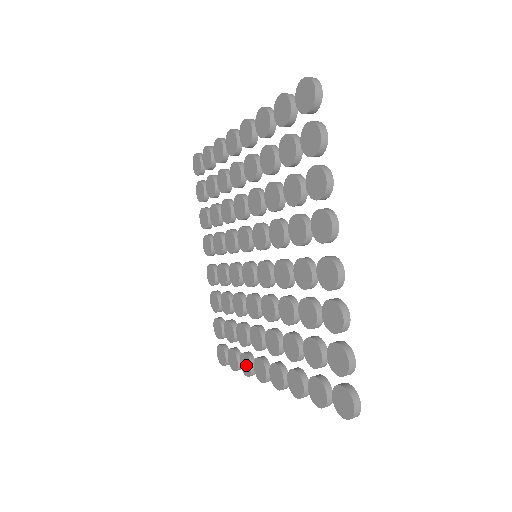
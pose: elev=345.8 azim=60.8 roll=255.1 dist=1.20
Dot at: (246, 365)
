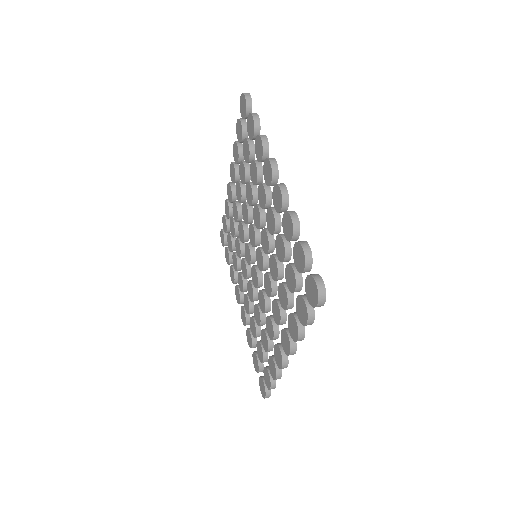
Dot at: (232, 276)
